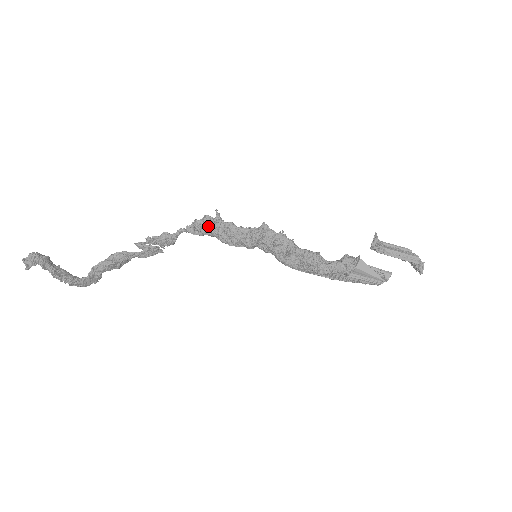
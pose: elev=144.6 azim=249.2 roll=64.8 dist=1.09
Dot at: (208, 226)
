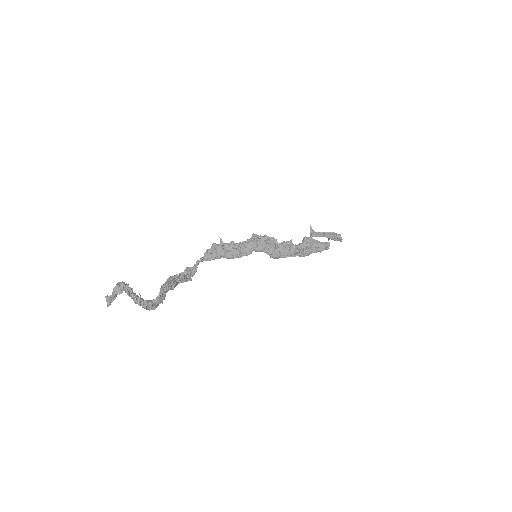
Dot at: (218, 249)
